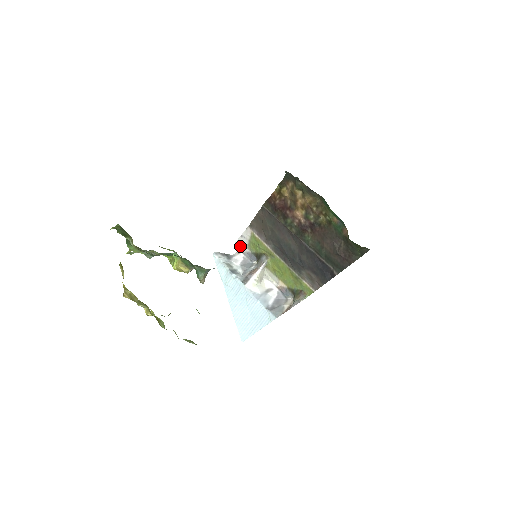
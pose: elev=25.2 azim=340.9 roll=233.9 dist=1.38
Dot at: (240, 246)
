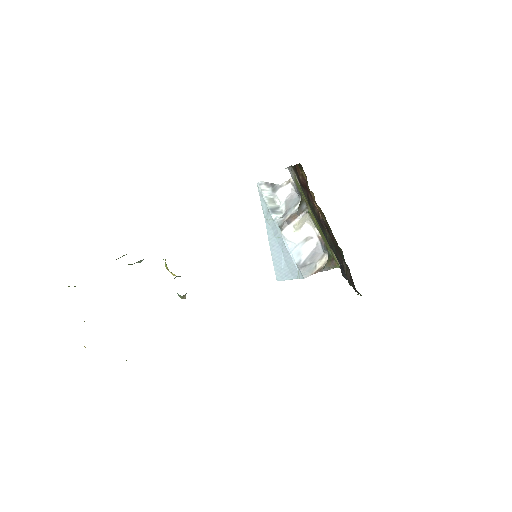
Dot at: occluded
